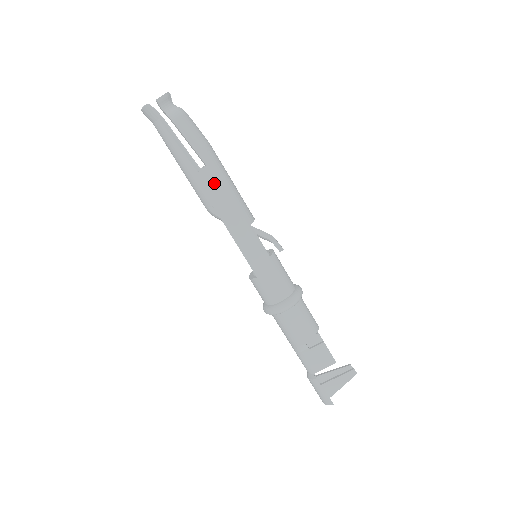
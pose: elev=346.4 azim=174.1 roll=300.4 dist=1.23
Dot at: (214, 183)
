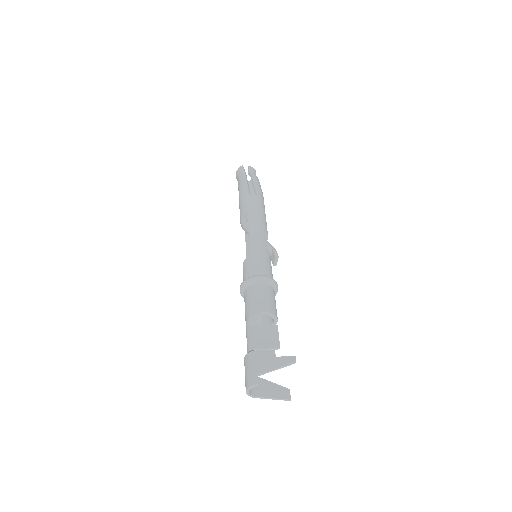
Dot at: (256, 203)
